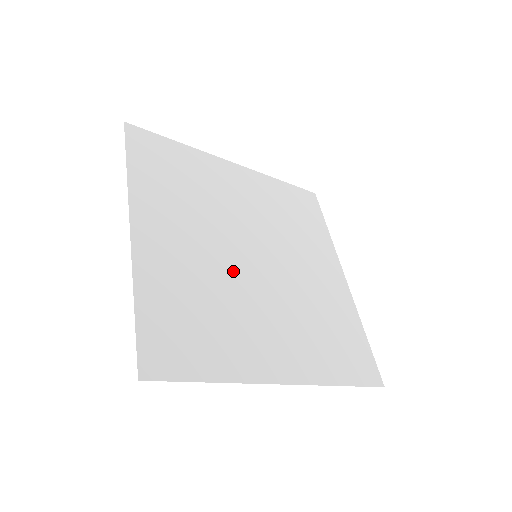
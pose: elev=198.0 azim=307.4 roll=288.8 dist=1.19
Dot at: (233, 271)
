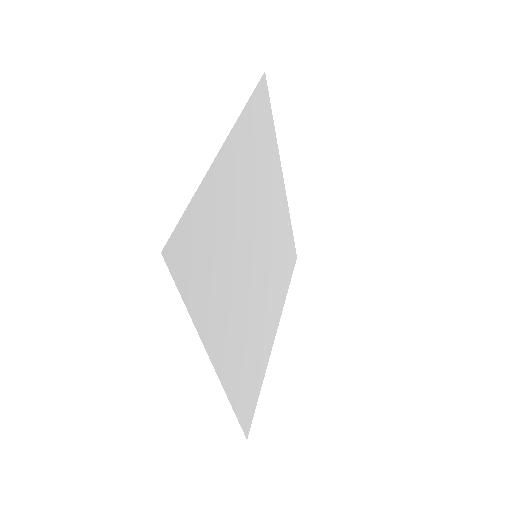
Dot at: (243, 249)
